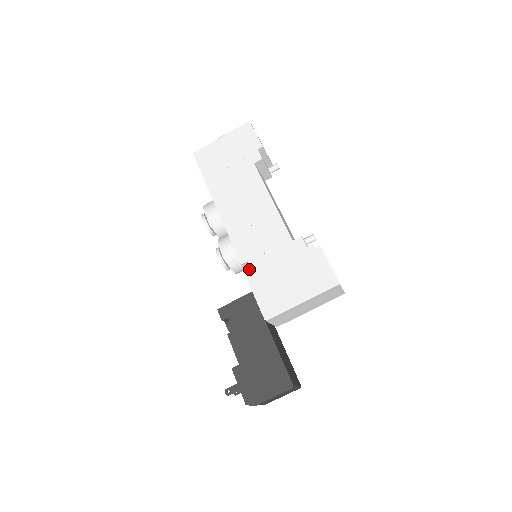
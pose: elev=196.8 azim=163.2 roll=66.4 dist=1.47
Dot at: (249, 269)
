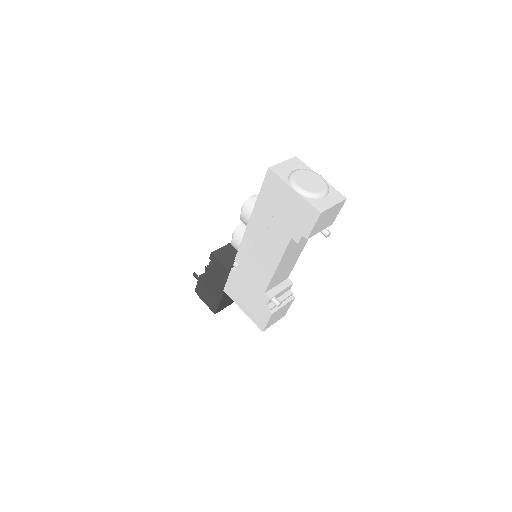
Dot at: (236, 267)
